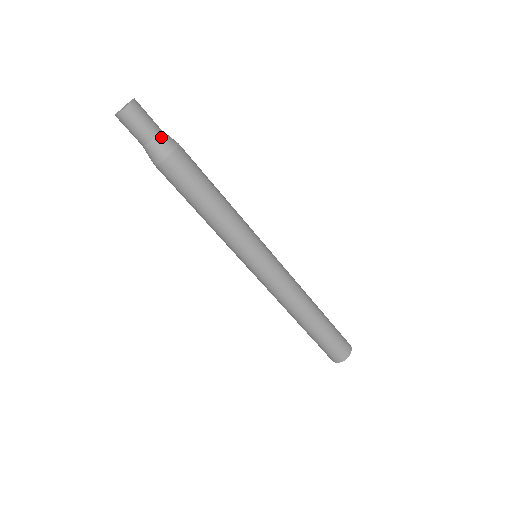
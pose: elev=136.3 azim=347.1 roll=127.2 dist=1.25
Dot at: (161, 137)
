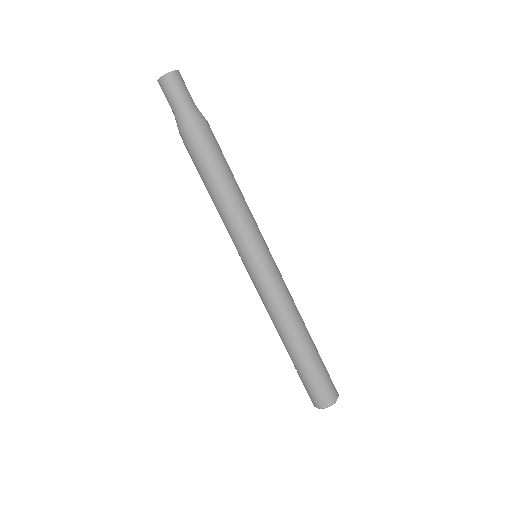
Dot at: (194, 108)
